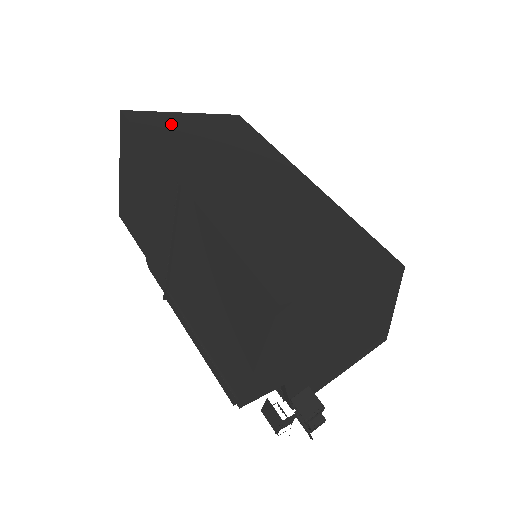
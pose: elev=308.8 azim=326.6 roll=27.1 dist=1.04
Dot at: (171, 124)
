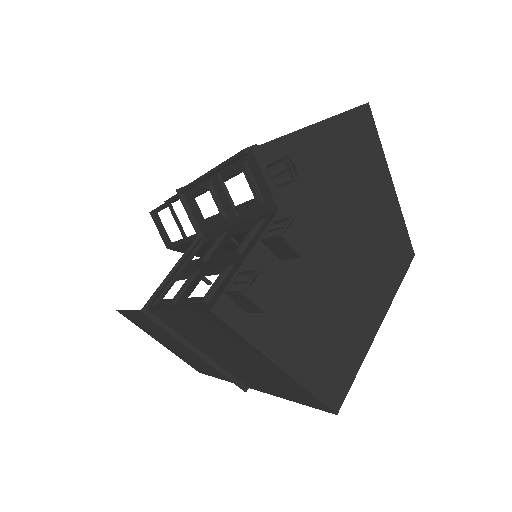
Dot at: occluded
